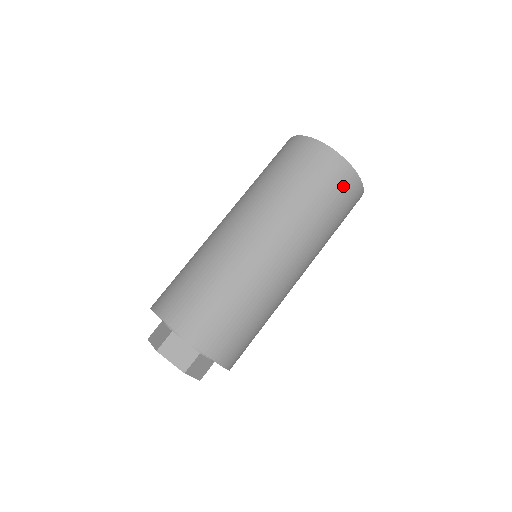
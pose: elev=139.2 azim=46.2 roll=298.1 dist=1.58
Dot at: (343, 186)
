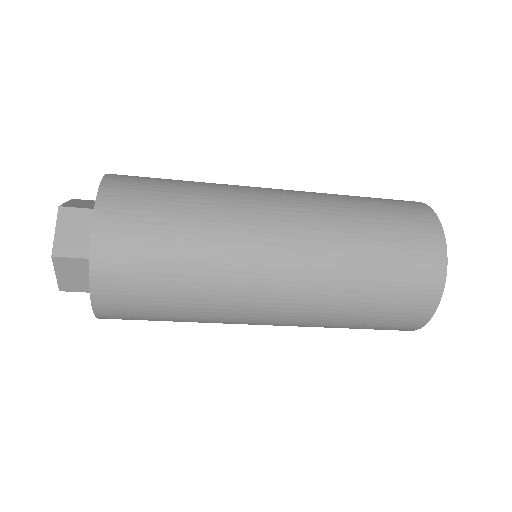
Dot at: (411, 217)
